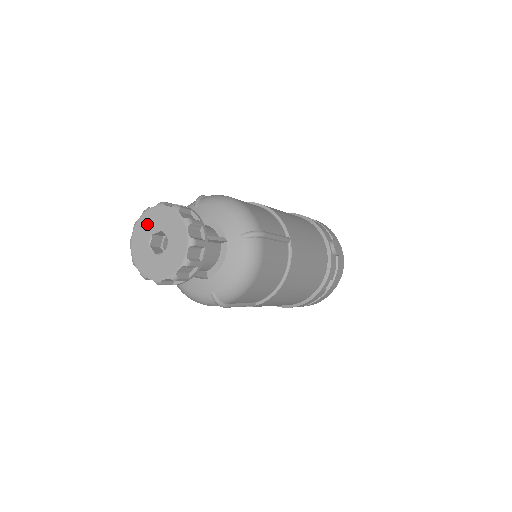
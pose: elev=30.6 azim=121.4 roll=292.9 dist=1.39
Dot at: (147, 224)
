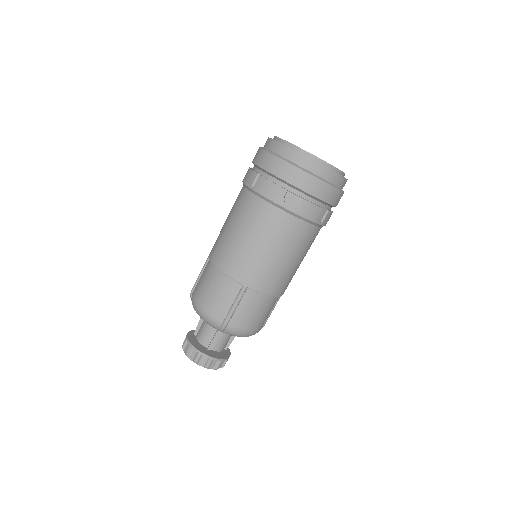
Dot at: occluded
